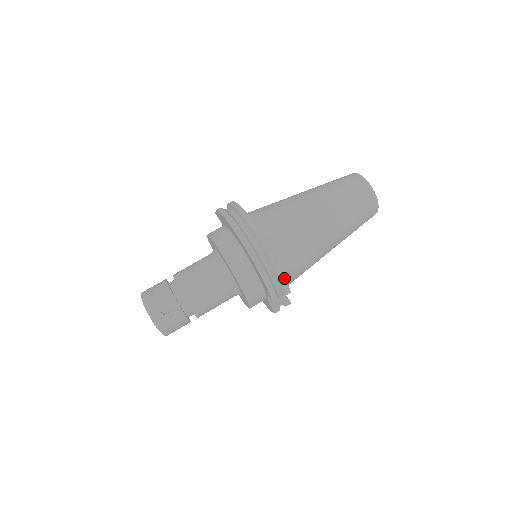
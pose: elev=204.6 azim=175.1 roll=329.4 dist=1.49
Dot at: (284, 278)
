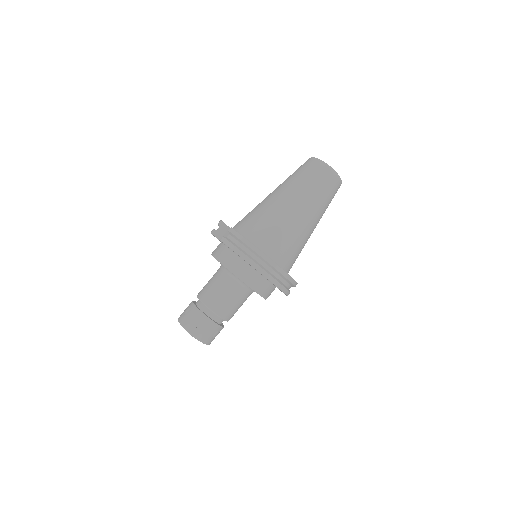
Dot at: occluded
